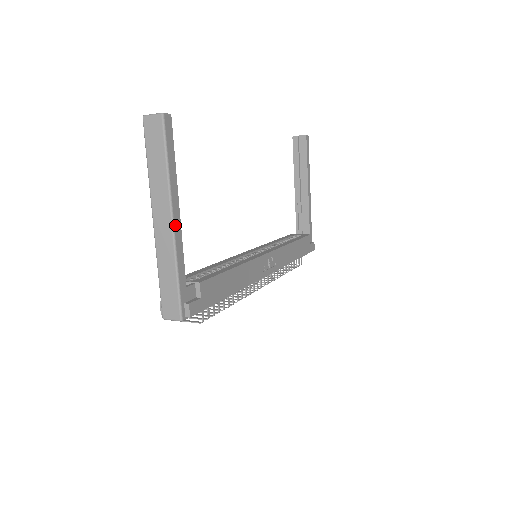
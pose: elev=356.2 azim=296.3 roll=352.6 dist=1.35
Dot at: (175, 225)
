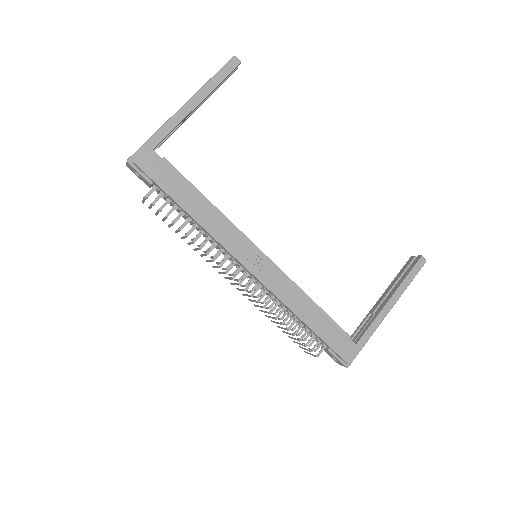
Dot at: (183, 109)
